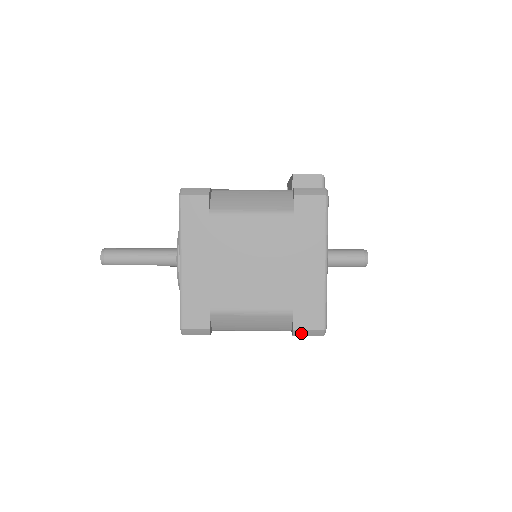
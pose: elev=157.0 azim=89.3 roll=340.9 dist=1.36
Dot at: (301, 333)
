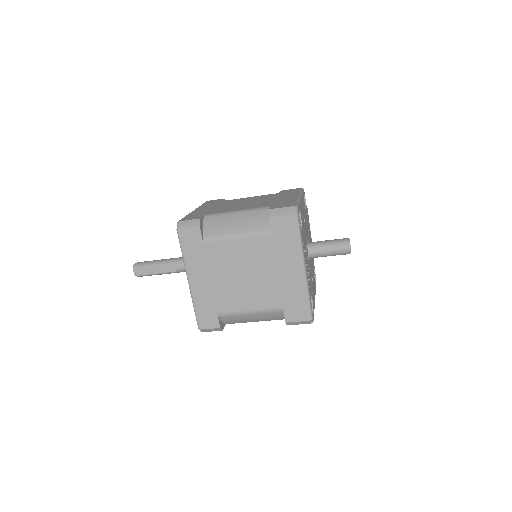
Dot at: (276, 213)
